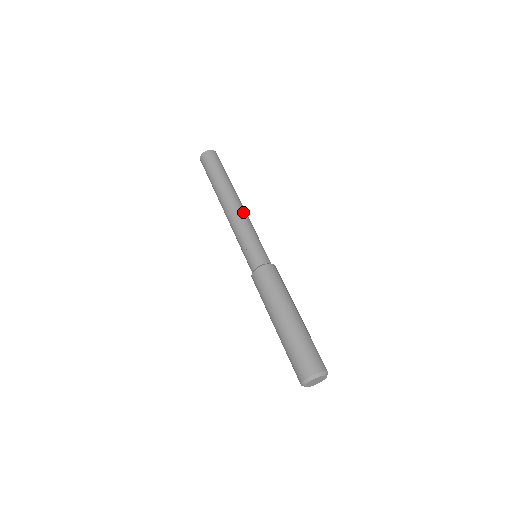
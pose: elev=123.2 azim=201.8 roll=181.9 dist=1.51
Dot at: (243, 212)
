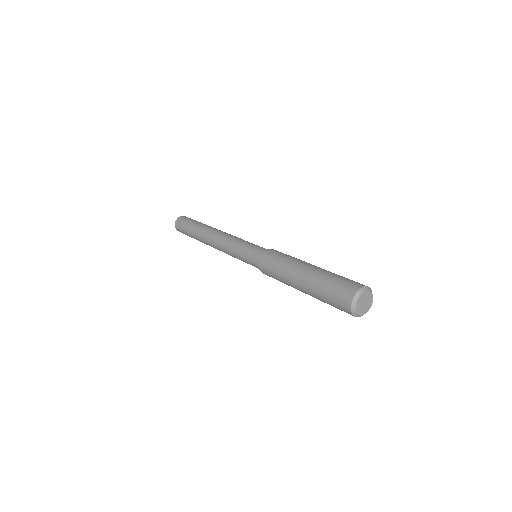
Dot at: (226, 234)
